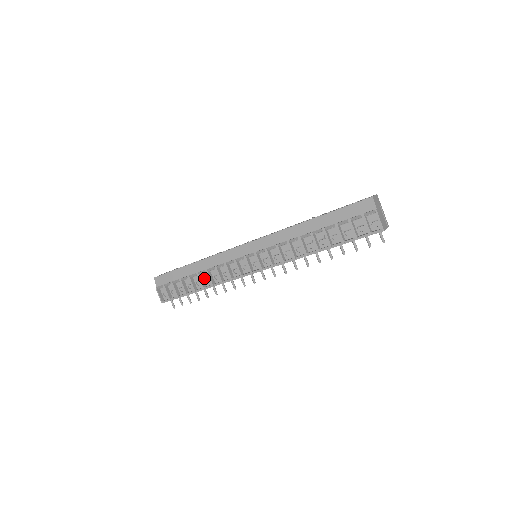
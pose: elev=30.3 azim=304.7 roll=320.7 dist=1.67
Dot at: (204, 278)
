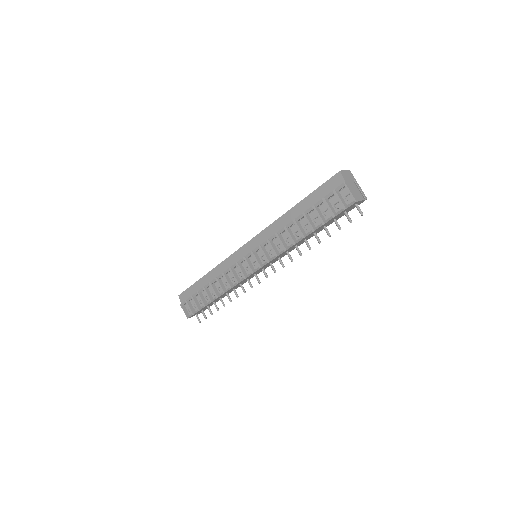
Dot at: (217, 287)
